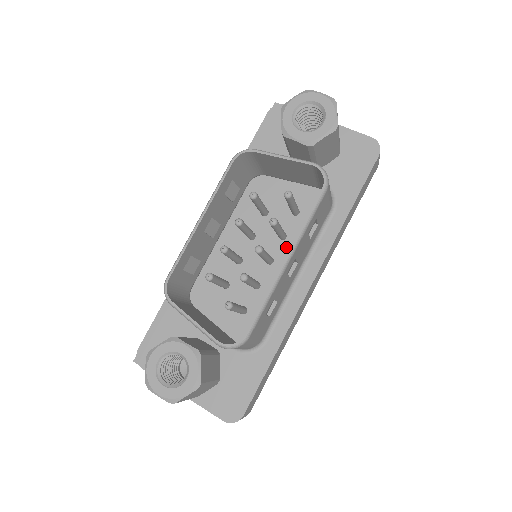
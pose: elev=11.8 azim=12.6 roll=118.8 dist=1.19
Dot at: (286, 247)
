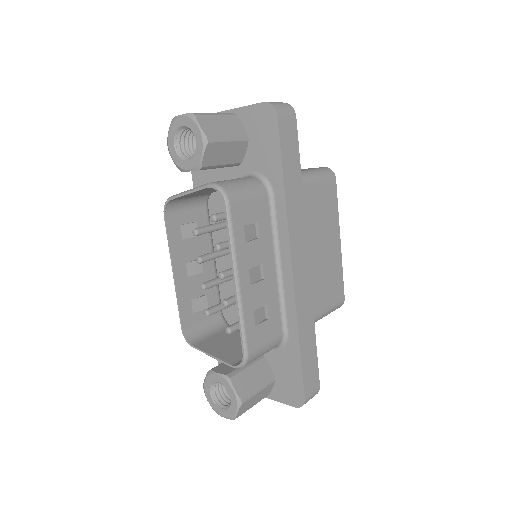
Dot at: occluded
